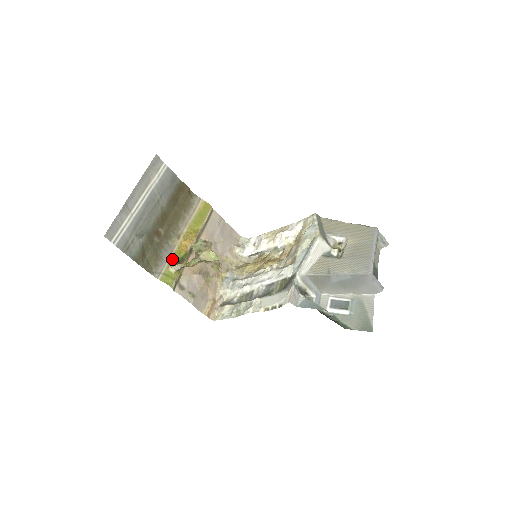
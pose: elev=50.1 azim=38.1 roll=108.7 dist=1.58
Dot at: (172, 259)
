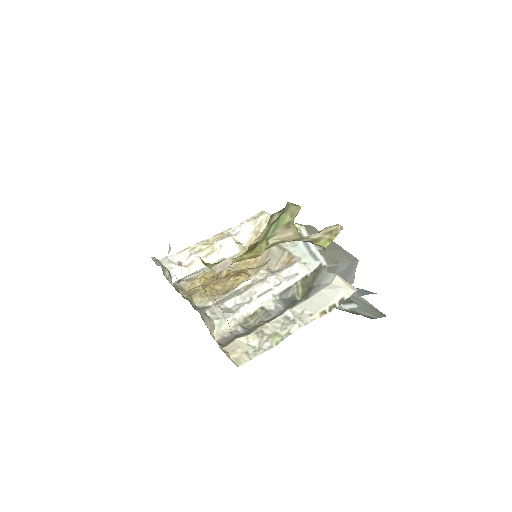
Dot at: occluded
